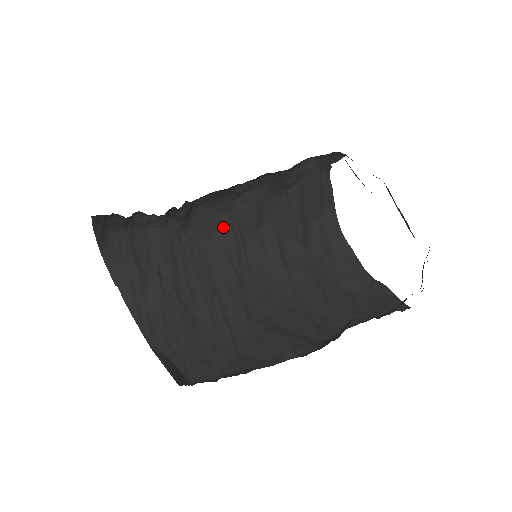
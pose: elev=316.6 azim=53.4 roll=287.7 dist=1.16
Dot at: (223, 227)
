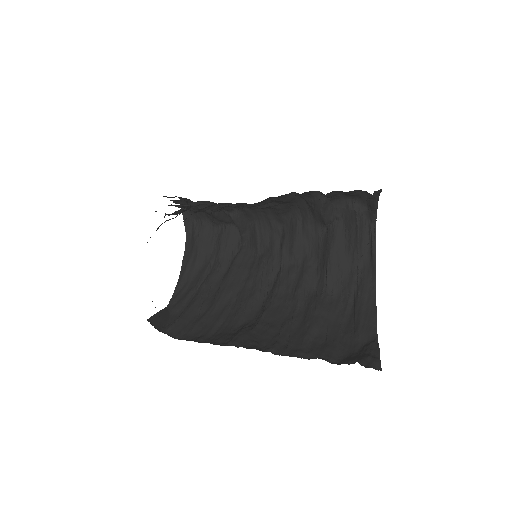
Dot at: (270, 247)
